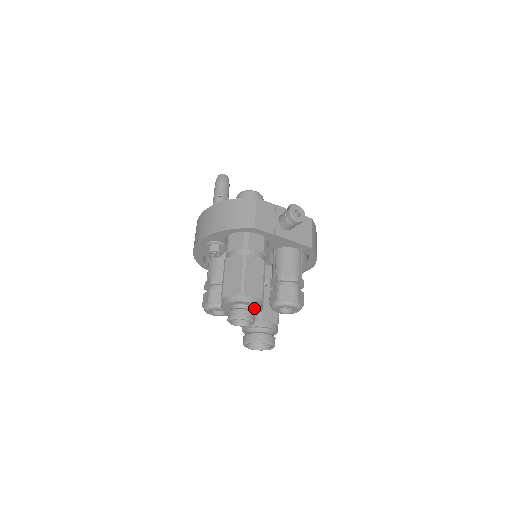
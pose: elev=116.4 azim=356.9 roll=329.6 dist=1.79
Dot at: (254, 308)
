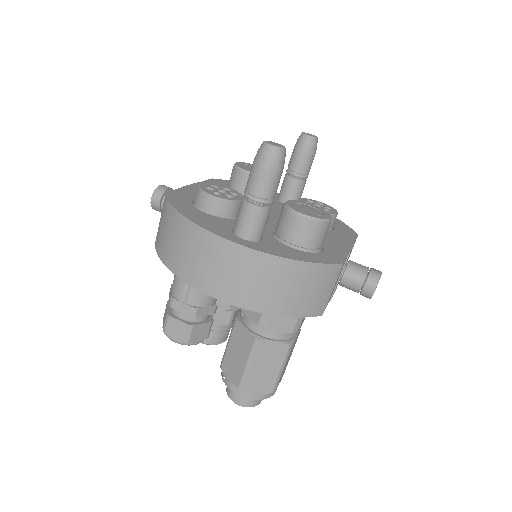
Dot at: occluded
